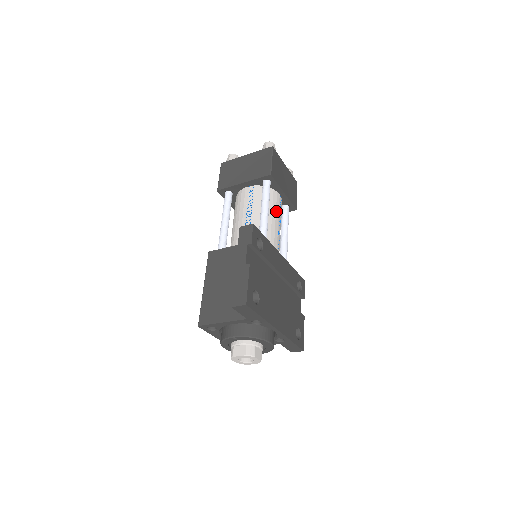
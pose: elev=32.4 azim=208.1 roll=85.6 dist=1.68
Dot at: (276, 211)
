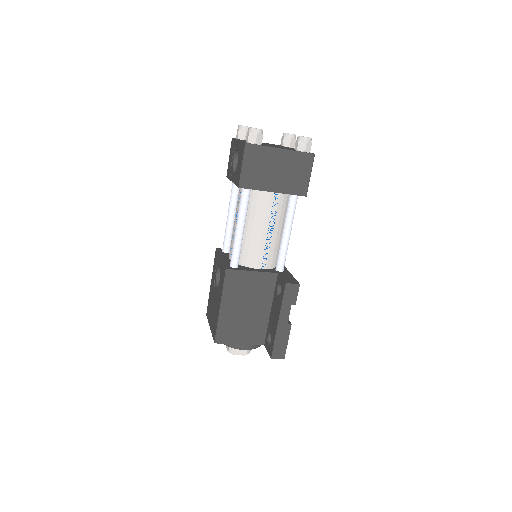
Dot at: occluded
